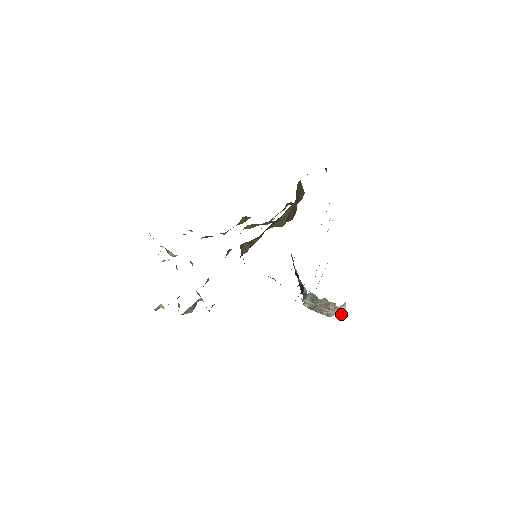
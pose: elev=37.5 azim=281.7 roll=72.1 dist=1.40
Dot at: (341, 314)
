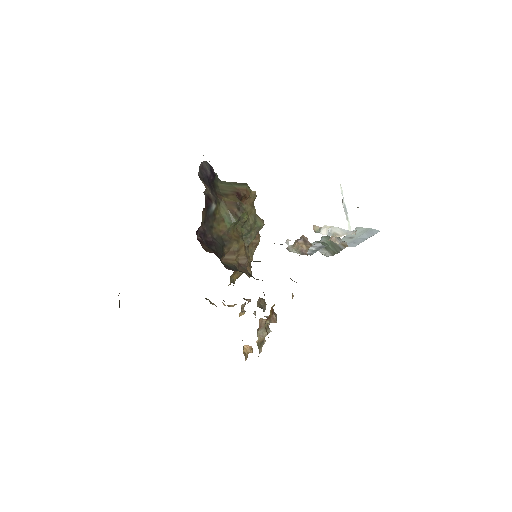
Dot at: (376, 233)
